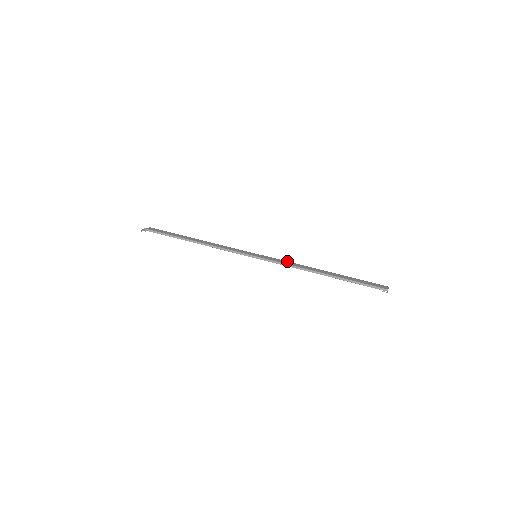
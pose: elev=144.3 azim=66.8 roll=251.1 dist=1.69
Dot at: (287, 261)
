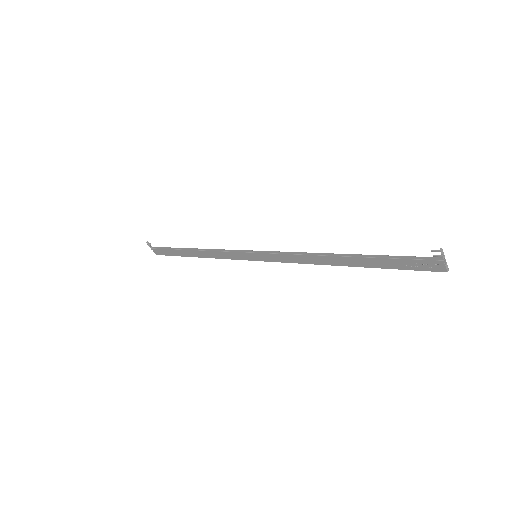
Dot at: (294, 260)
